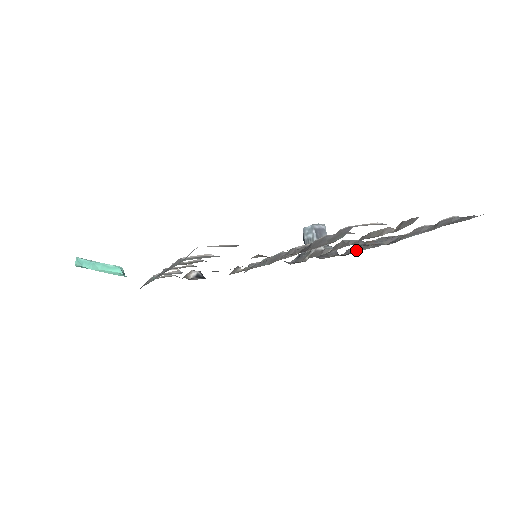
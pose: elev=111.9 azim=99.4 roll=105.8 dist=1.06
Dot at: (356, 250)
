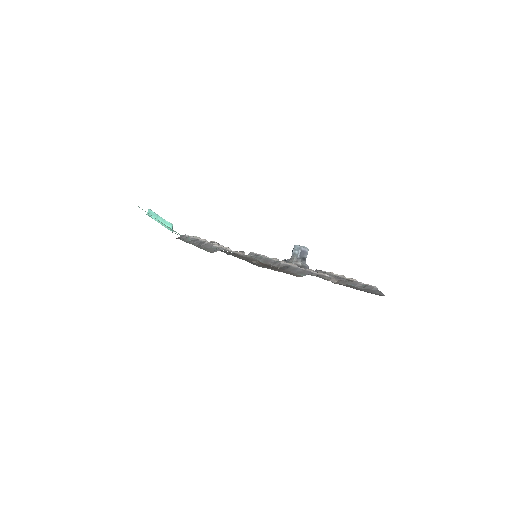
Dot at: occluded
